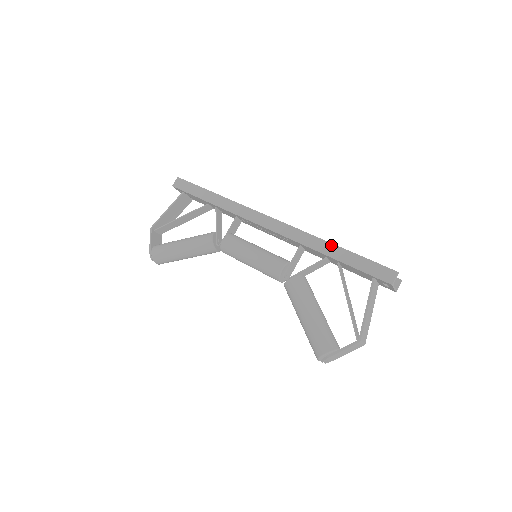
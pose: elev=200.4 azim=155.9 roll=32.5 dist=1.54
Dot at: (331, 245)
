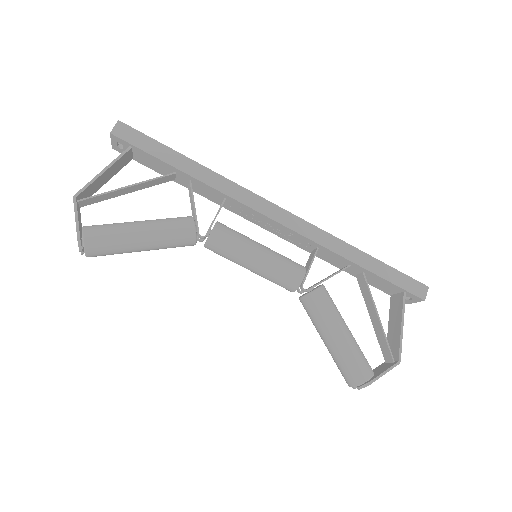
Dot at: (359, 252)
